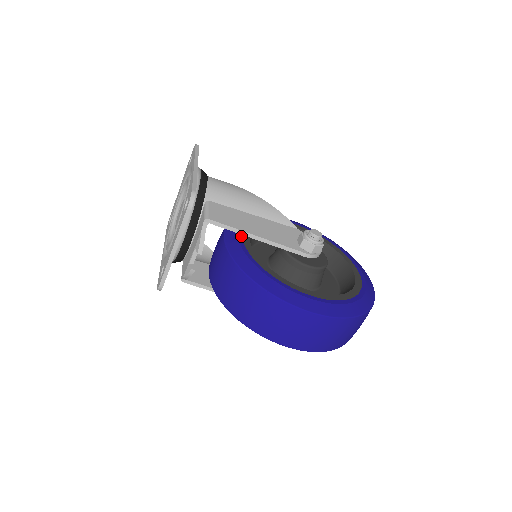
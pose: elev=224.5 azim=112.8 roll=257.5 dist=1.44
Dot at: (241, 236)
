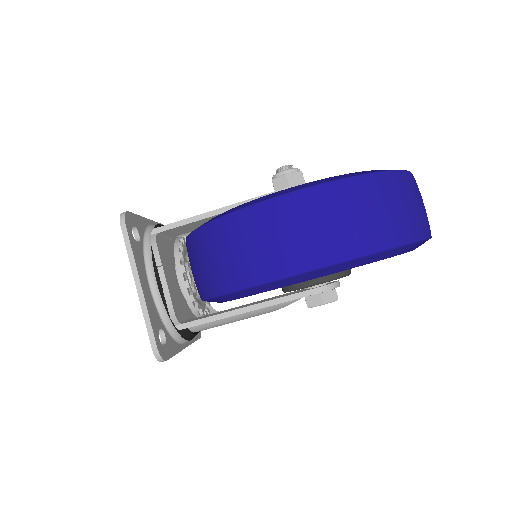
Dot at: occluded
